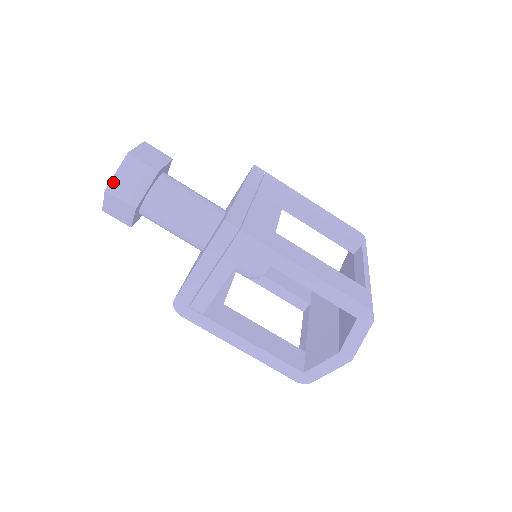
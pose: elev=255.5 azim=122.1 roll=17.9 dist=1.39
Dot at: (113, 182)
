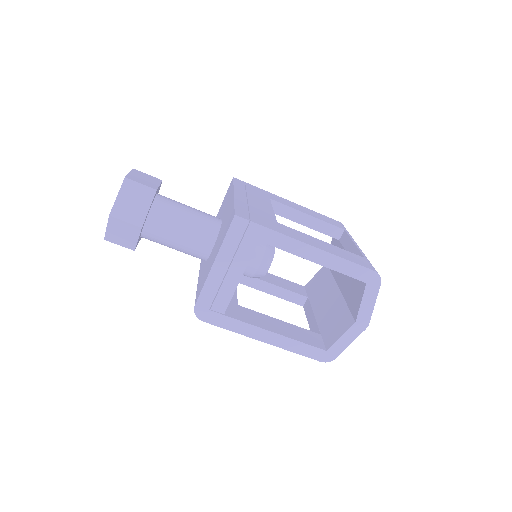
Dot at: (116, 206)
